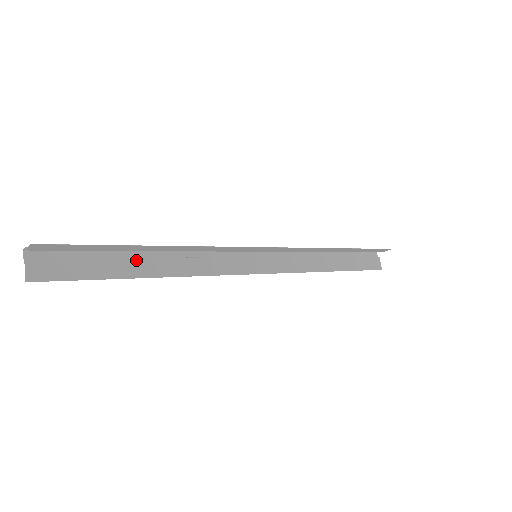
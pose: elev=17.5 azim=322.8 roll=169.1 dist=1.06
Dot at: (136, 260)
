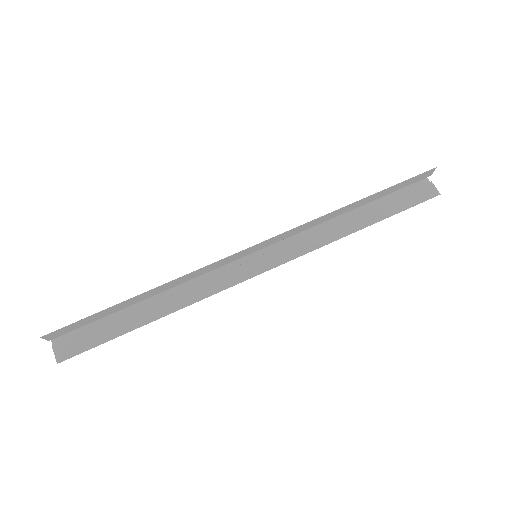
Dot at: (139, 311)
